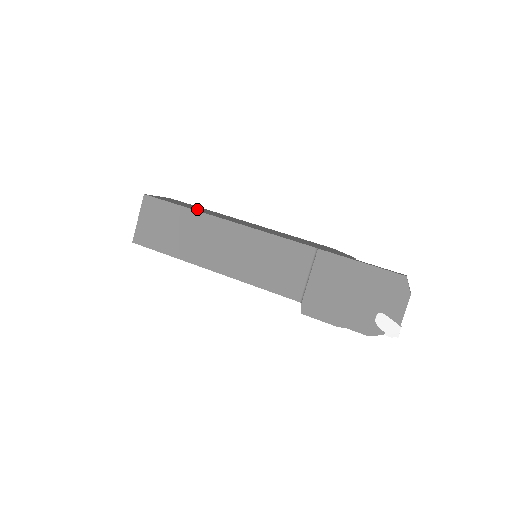
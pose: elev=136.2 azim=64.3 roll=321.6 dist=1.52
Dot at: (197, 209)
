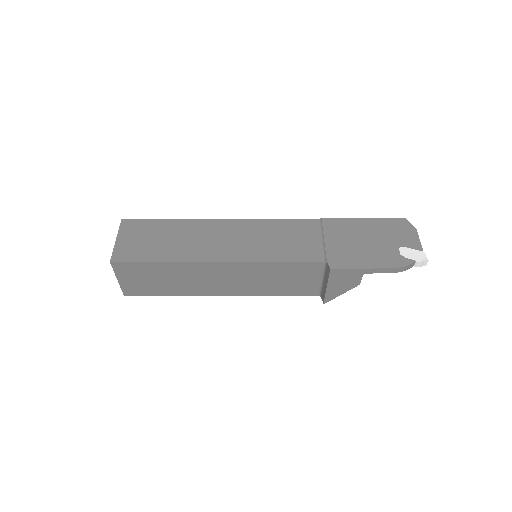
Dot at: occluded
